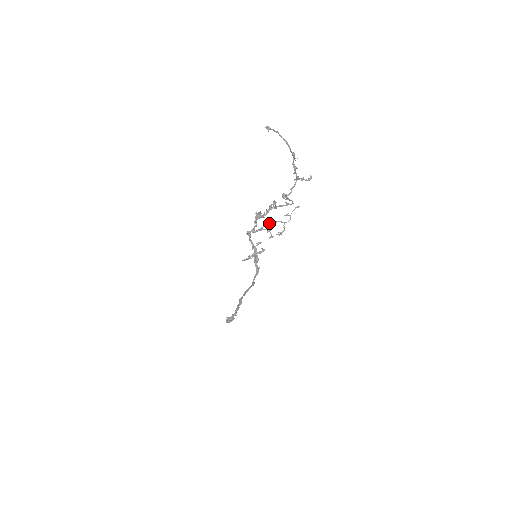
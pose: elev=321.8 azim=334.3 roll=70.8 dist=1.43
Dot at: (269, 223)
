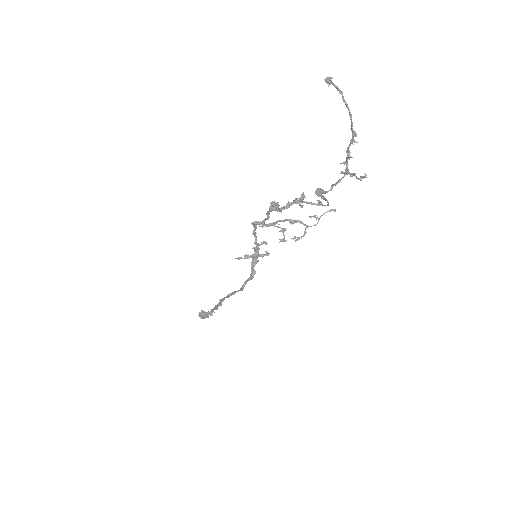
Dot at: (286, 220)
